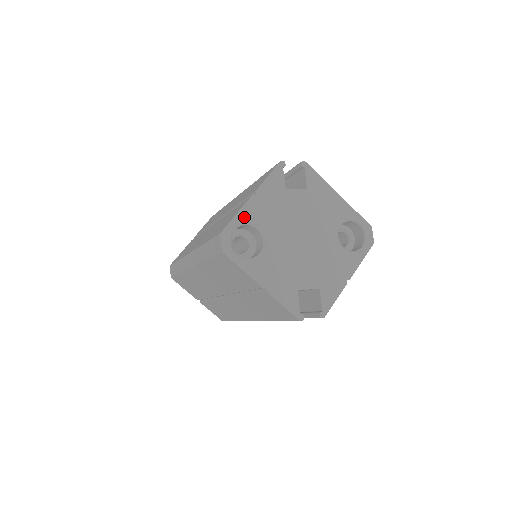
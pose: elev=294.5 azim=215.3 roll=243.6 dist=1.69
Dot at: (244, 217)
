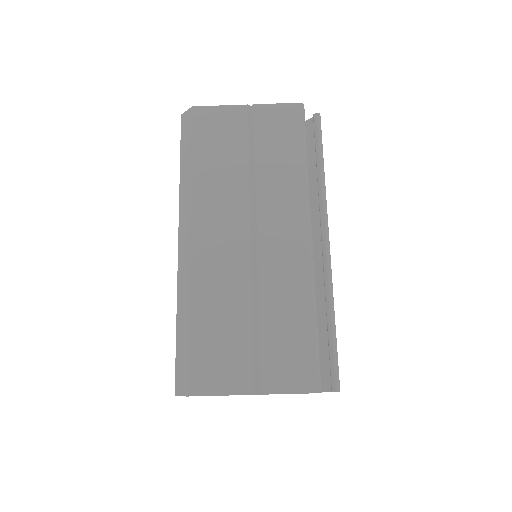
Dot at: occluded
